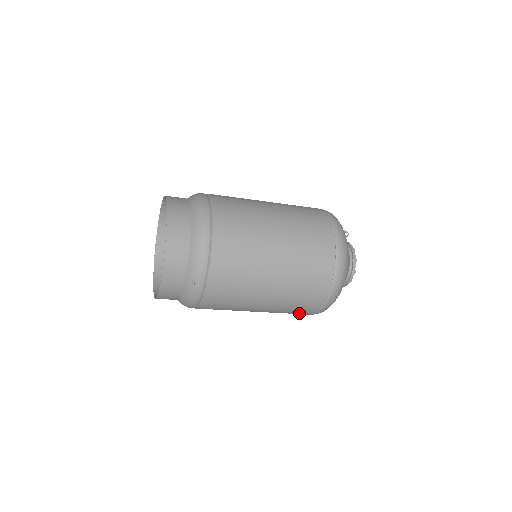
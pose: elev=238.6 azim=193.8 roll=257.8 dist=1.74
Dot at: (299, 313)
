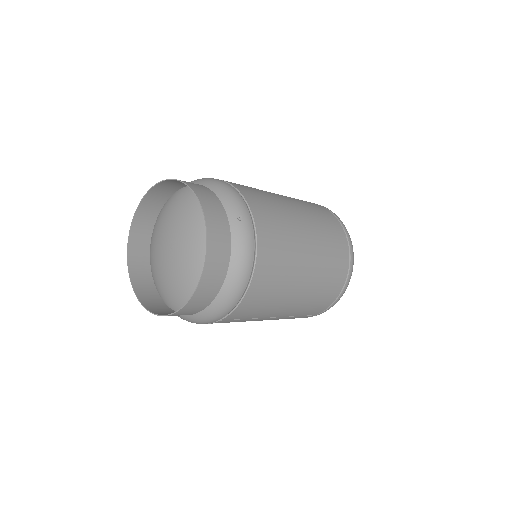
Dot at: (337, 280)
